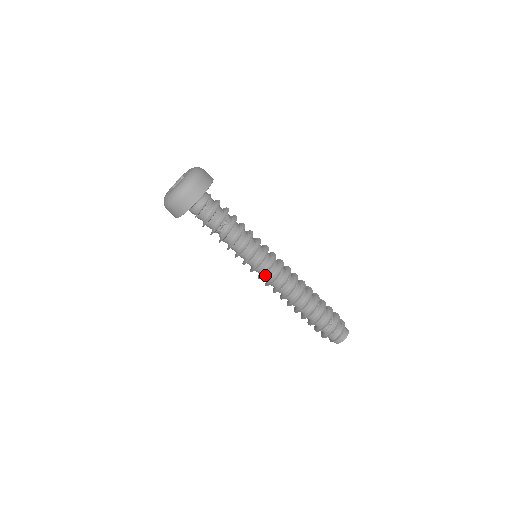
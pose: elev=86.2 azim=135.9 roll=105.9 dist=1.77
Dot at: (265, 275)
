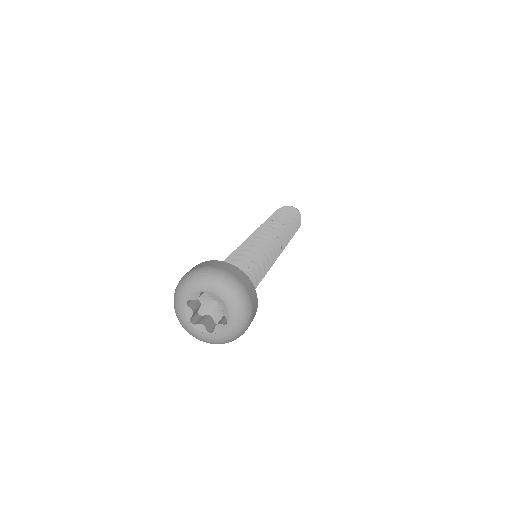
Dot at: occluded
